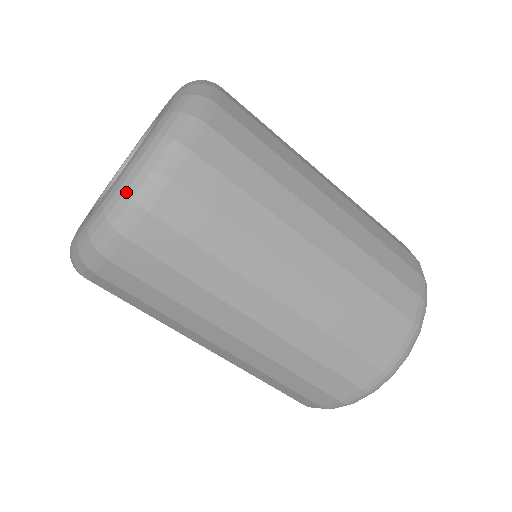
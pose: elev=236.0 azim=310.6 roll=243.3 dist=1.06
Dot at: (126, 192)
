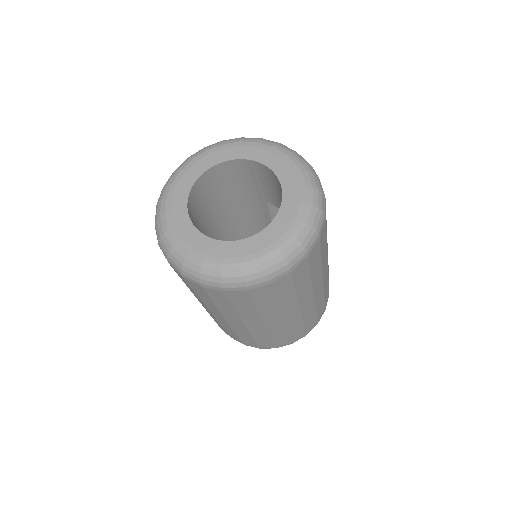
Dot at: (201, 274)
